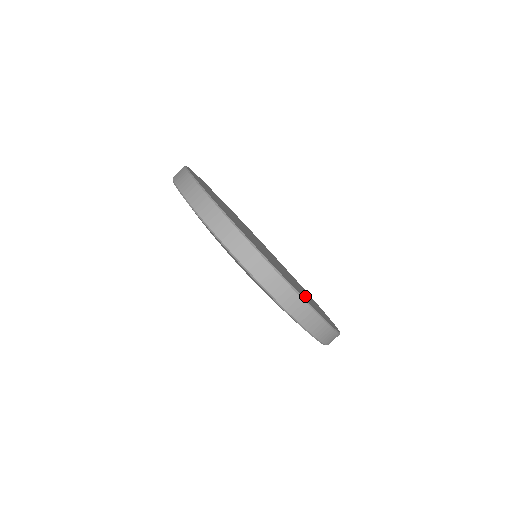
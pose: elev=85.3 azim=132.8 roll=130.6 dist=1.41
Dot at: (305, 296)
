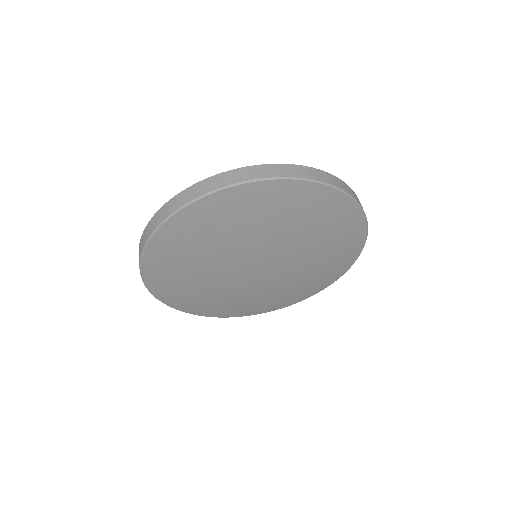
Dot at: occluded
